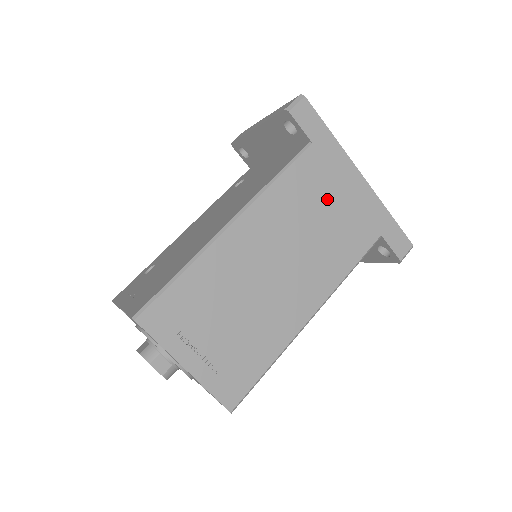
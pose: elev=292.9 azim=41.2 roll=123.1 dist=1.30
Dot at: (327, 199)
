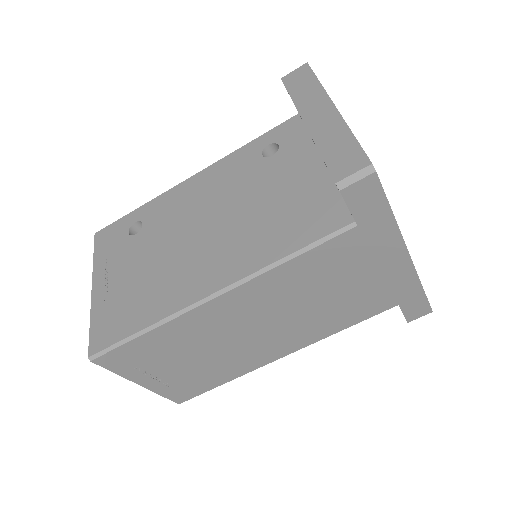
Dot at: (347, 277)
